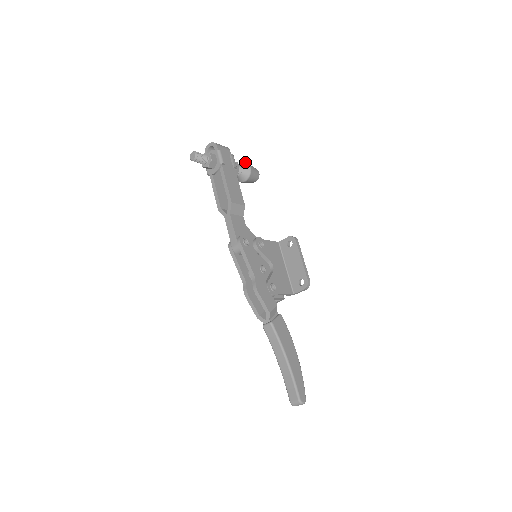
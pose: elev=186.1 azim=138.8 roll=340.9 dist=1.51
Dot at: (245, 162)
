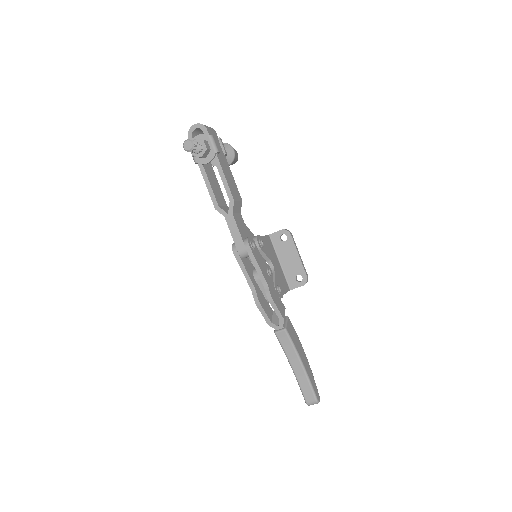
Dot at: (226, 143)
